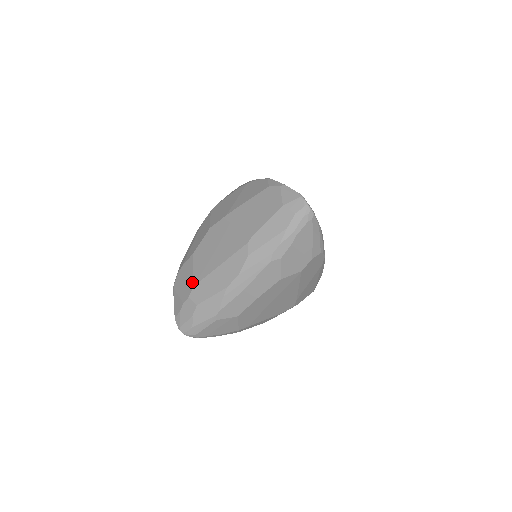
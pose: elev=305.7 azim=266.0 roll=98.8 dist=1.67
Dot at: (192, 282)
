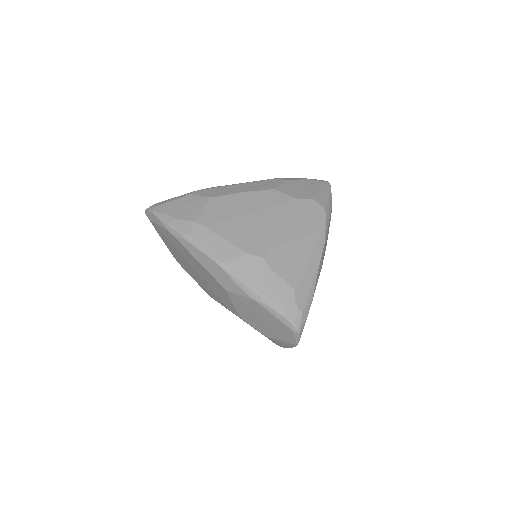
Dot at: occluded
